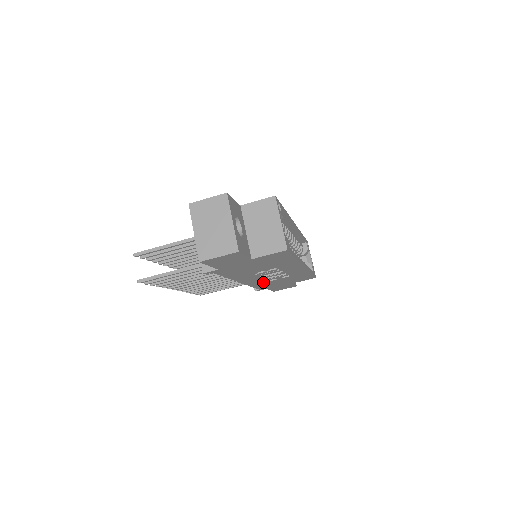
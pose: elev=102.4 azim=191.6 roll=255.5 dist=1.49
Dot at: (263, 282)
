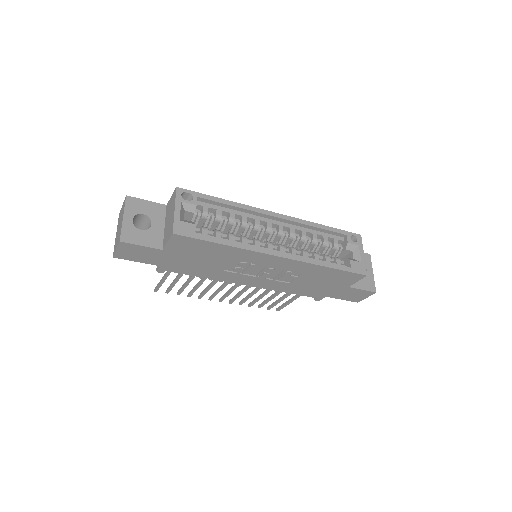
Dot at: (285, 285)
